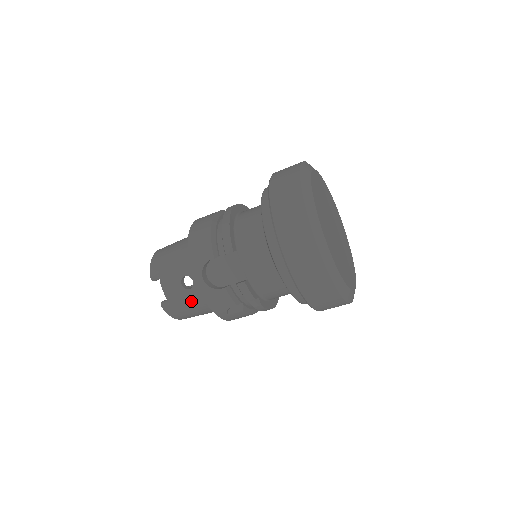
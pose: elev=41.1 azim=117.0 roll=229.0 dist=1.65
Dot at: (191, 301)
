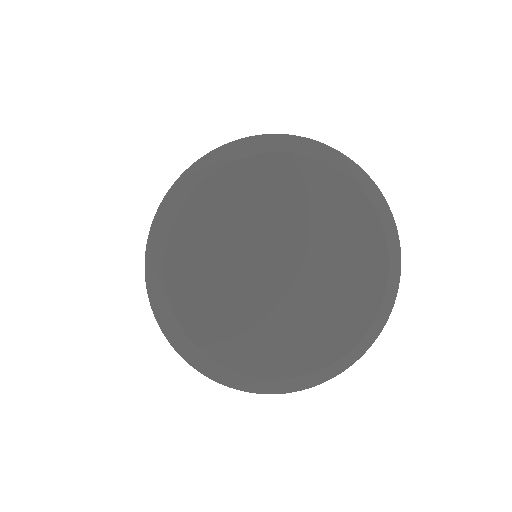
Dot at: occluded
